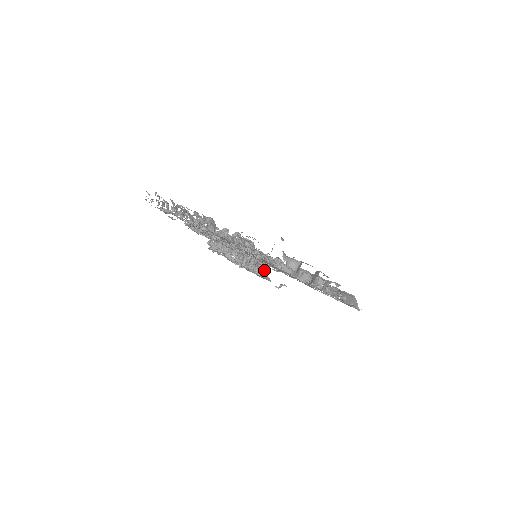
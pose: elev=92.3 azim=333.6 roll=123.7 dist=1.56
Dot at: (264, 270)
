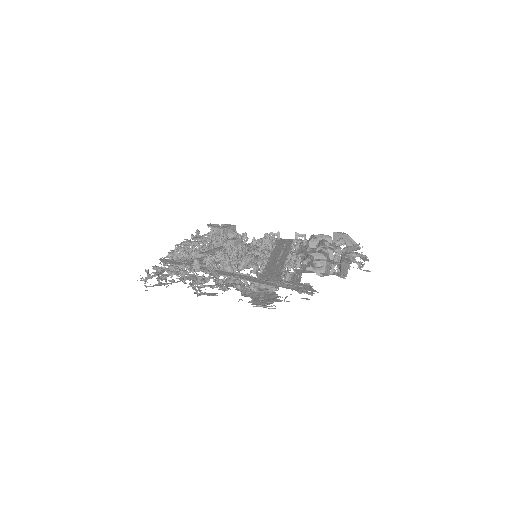
Dot at: occluded
